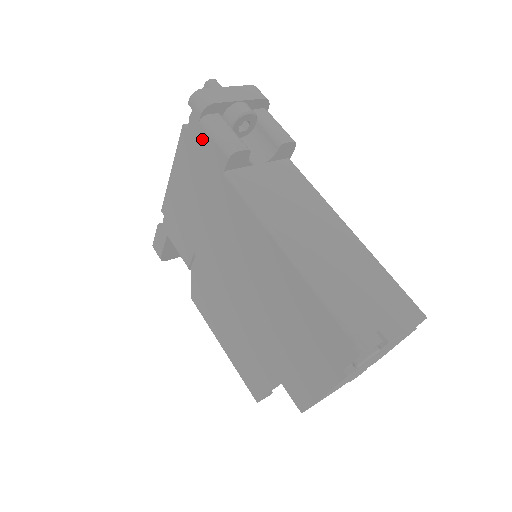
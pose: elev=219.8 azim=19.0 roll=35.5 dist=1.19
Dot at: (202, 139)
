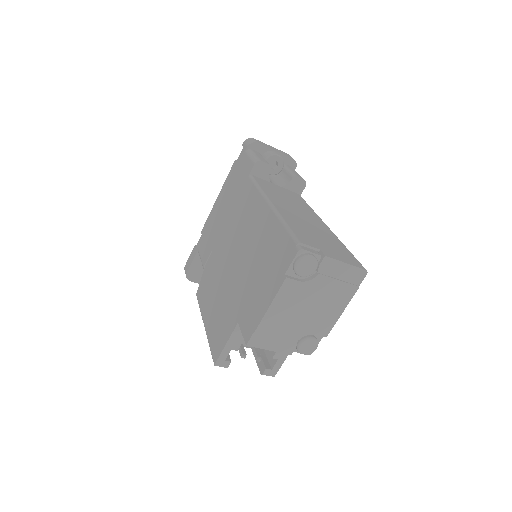
Dot at: (243, 162)
